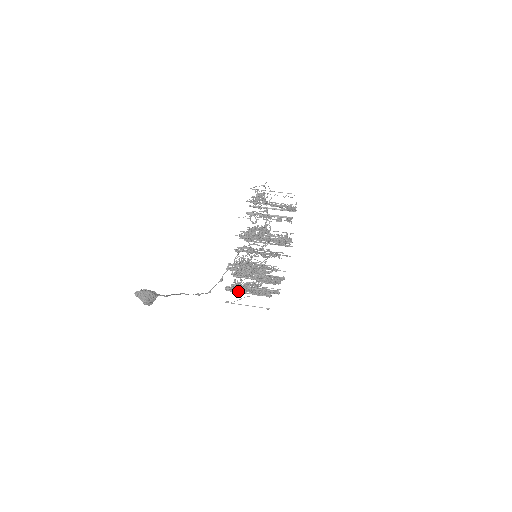
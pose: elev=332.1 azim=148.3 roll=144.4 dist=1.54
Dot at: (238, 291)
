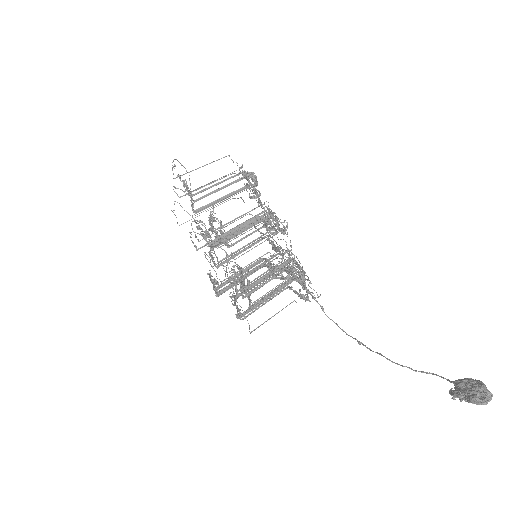
Dot at: (255, 309)
